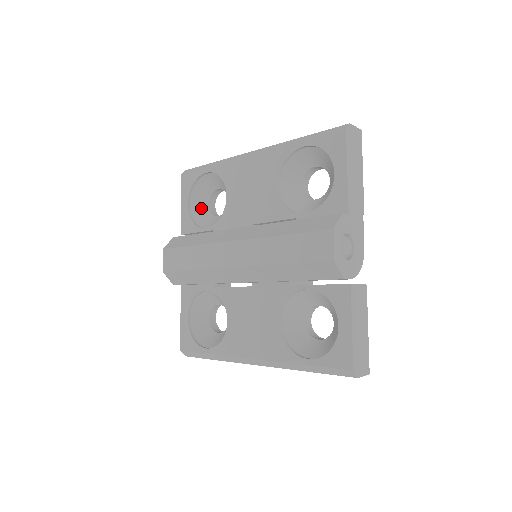
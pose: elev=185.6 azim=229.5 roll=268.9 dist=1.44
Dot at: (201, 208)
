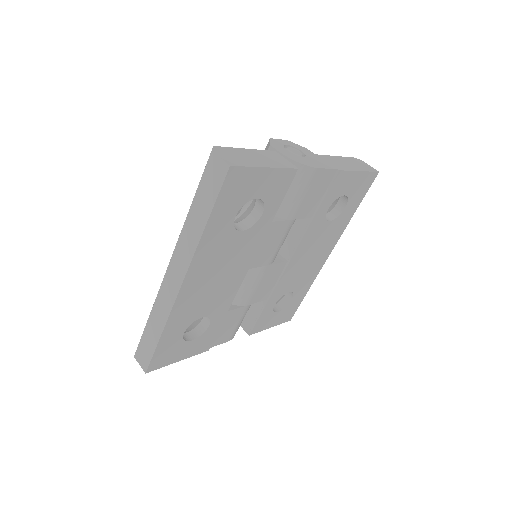
Dot at: occluded
